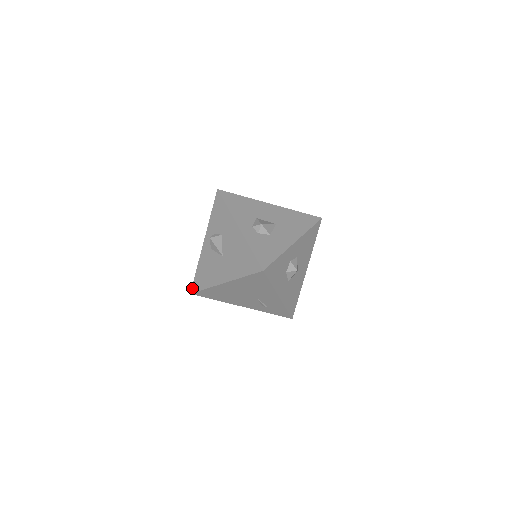
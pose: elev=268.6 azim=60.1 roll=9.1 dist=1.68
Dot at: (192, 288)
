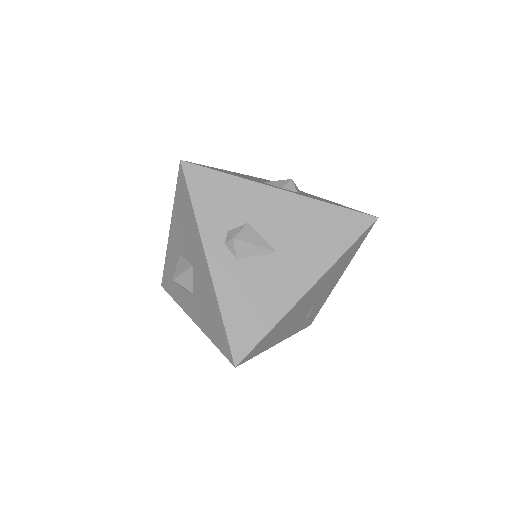
Dot at: (234, 354)
